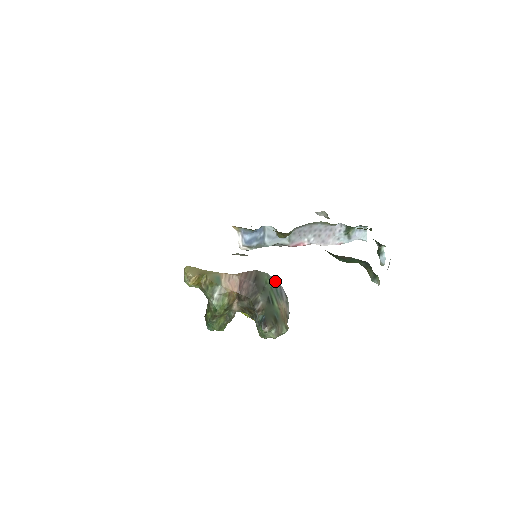
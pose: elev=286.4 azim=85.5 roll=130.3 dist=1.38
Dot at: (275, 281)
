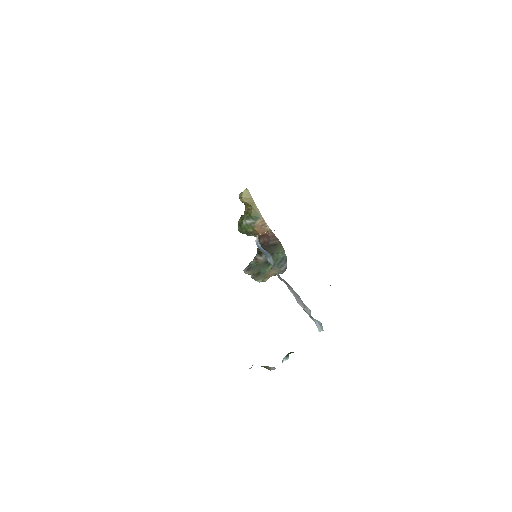
Dot at: (285, 258)
